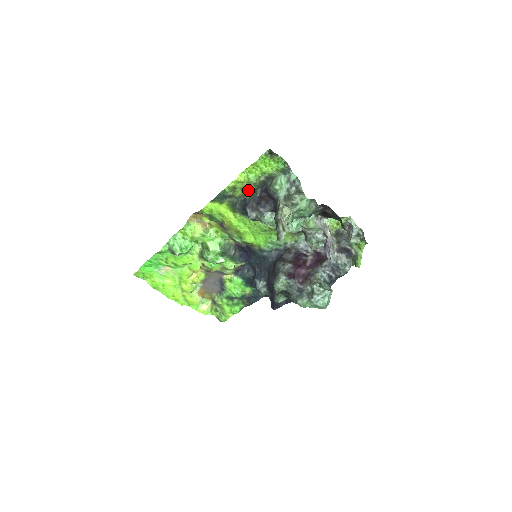
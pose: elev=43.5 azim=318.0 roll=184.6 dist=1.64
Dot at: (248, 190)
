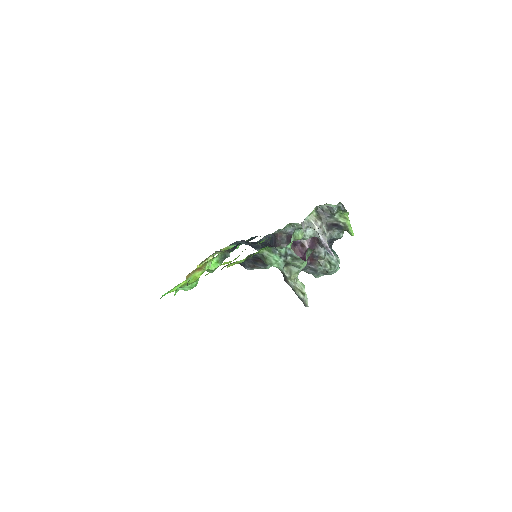
Dot at: occluded
